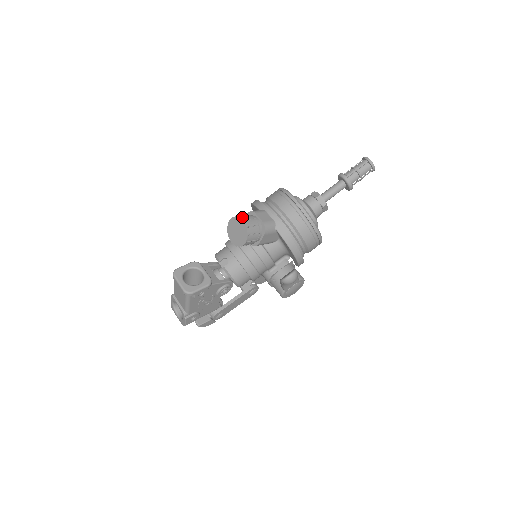
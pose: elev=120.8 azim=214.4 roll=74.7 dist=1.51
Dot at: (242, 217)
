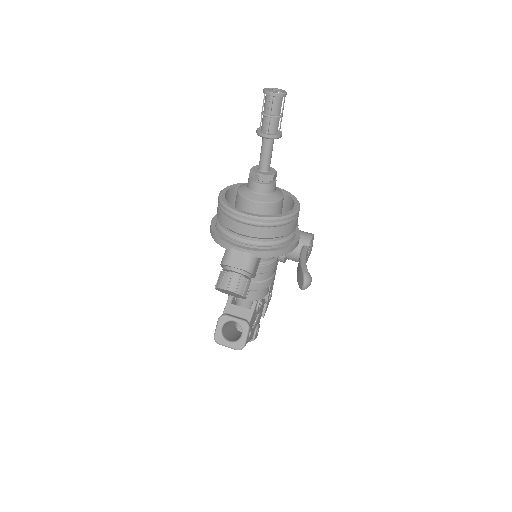
Dot at: (223, 286)
